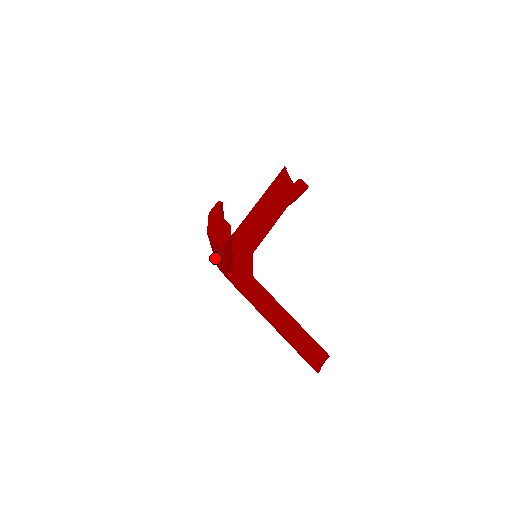
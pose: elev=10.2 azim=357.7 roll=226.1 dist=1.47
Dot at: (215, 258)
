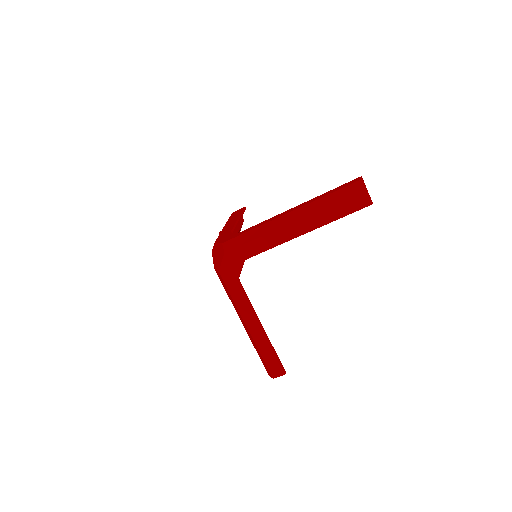
Dot at: (274, 232)
